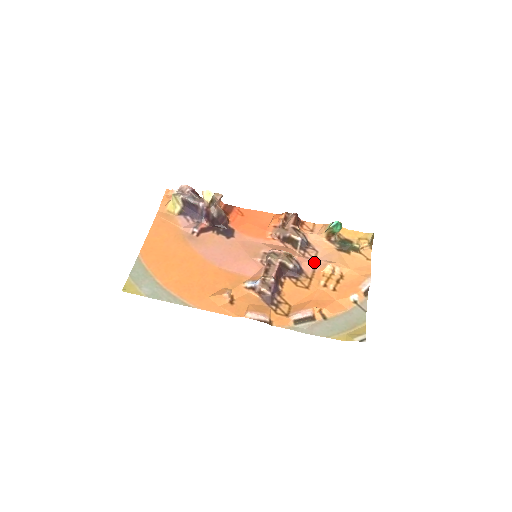
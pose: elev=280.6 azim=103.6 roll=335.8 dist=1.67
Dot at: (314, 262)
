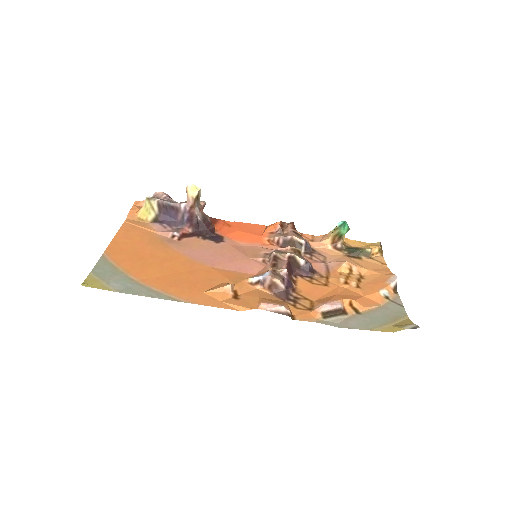
Dot at: (325, 264)
